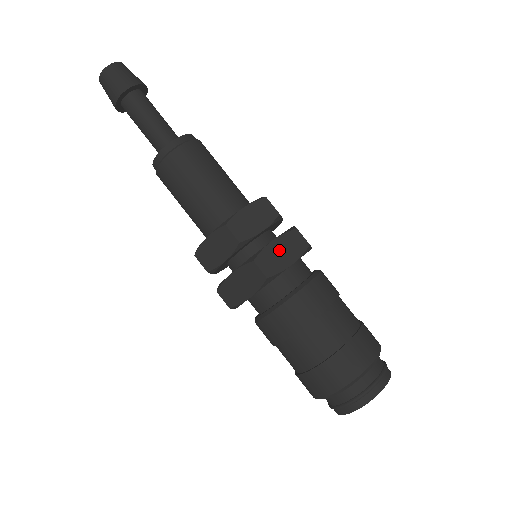
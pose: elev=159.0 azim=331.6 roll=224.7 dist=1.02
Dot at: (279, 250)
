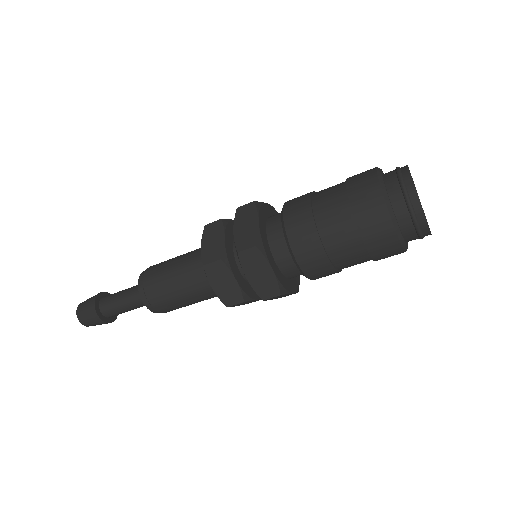
Dot at: occluded
